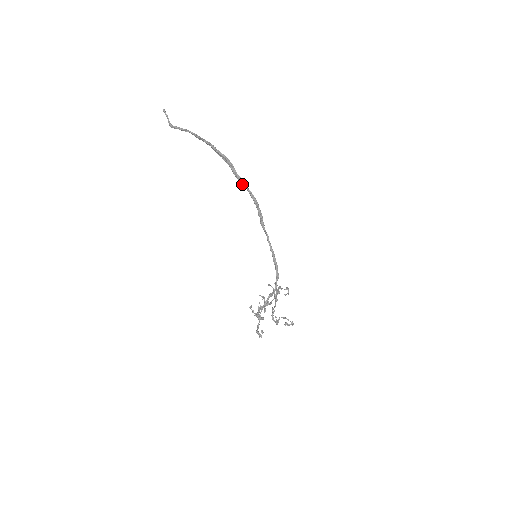
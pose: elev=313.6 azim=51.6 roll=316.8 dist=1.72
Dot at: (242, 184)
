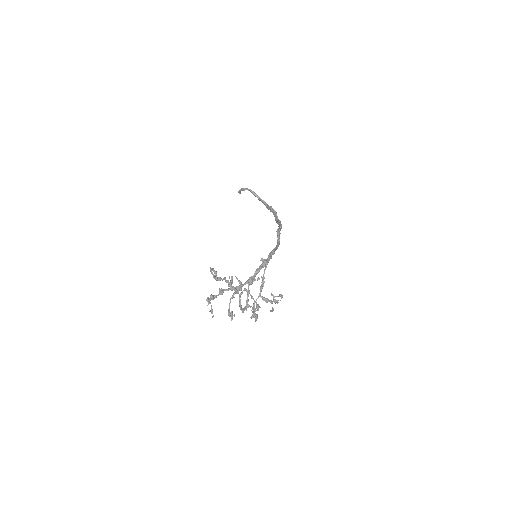
Dot at: (277, 221)
